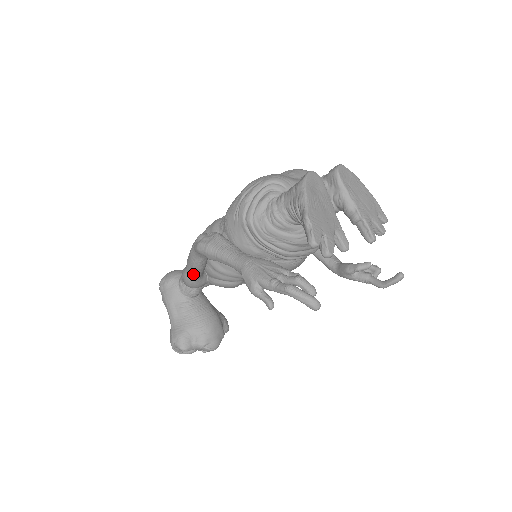
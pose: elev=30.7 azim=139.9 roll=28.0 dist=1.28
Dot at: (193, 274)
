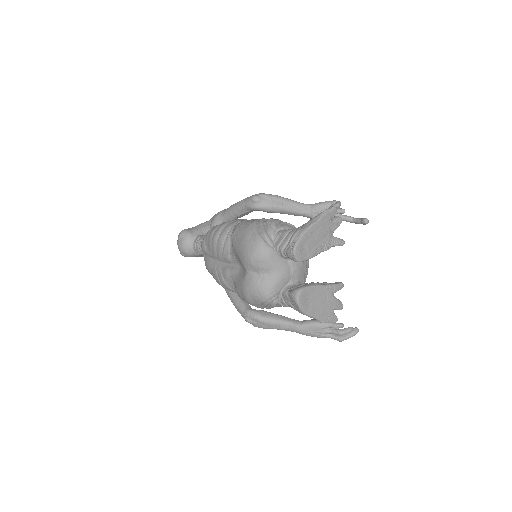
Dot at: occluded
